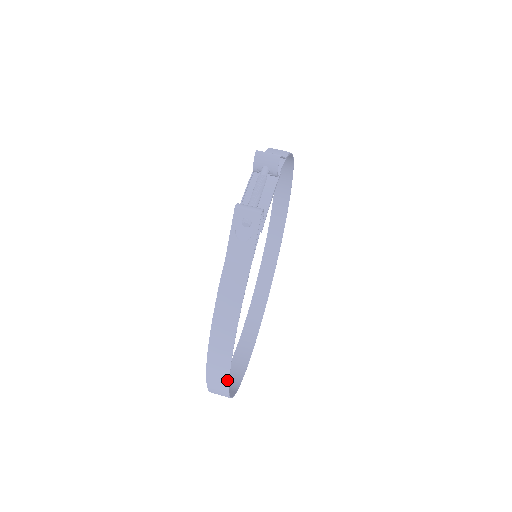
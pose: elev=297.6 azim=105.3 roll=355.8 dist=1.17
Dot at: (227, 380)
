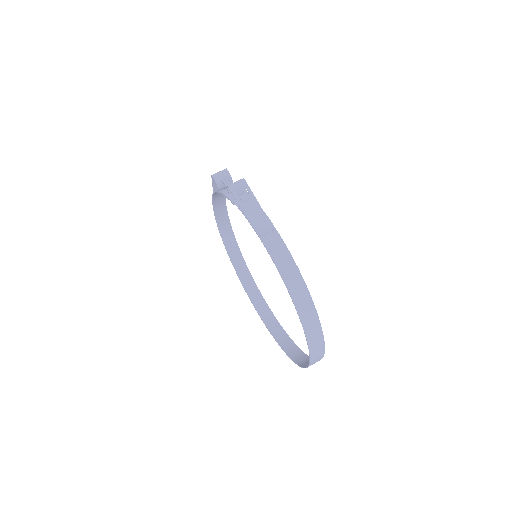
Dot at: (309, 297)
